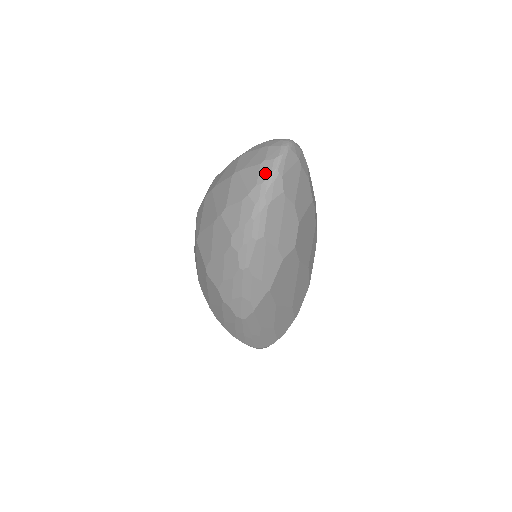
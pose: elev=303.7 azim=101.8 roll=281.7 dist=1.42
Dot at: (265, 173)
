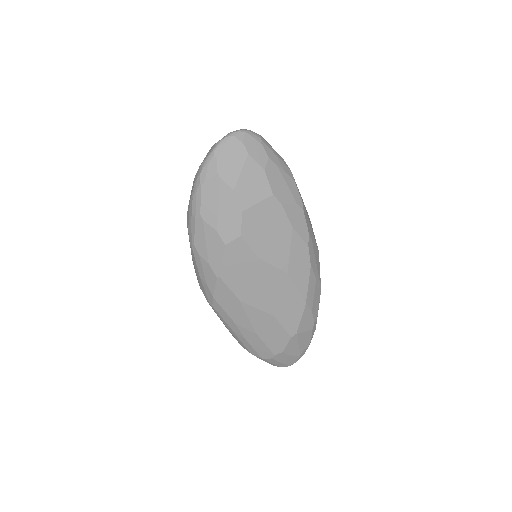
Dot at: (207, 156)
